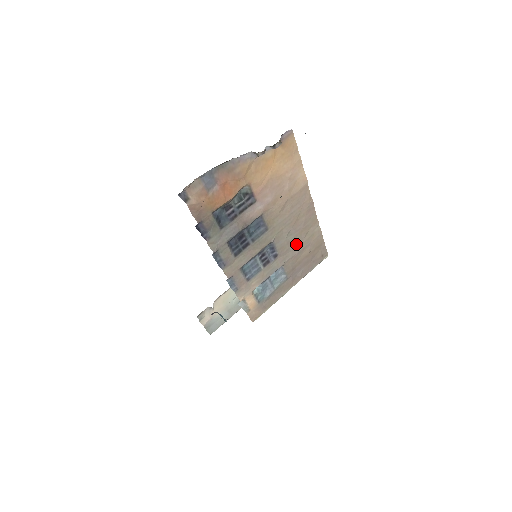
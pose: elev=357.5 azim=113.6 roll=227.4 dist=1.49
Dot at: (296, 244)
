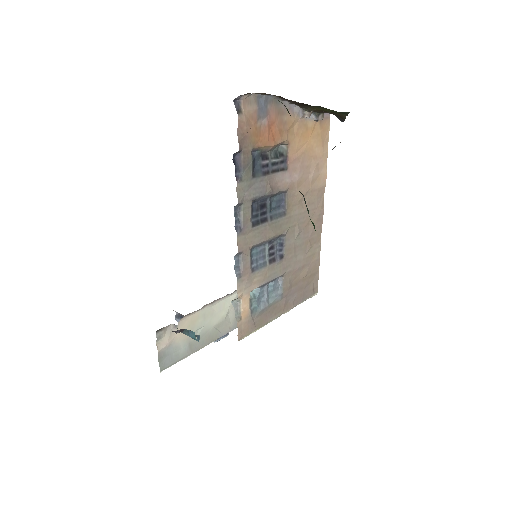
Dot at: (300, 255)
